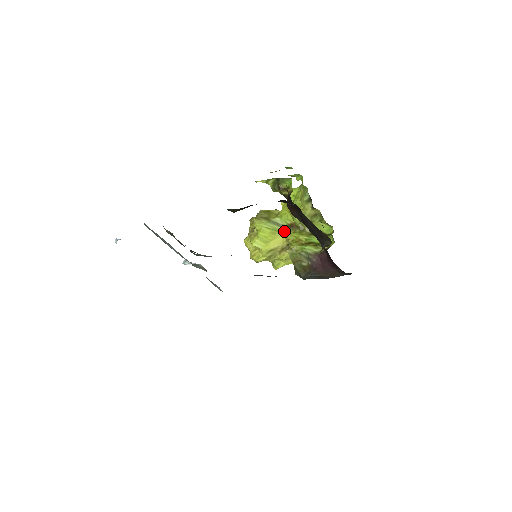
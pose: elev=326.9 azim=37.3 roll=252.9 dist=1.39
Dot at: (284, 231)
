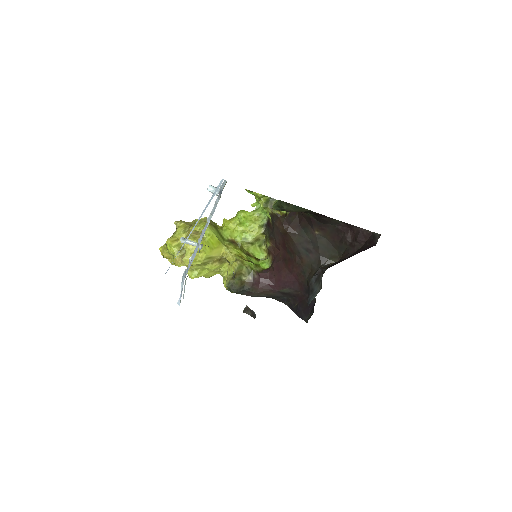
Dot at: (225, 244)
